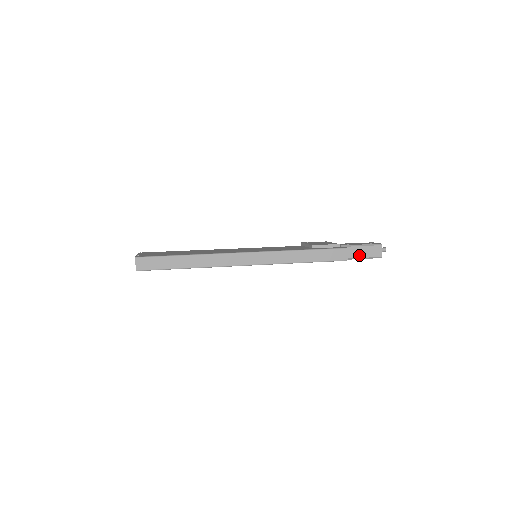
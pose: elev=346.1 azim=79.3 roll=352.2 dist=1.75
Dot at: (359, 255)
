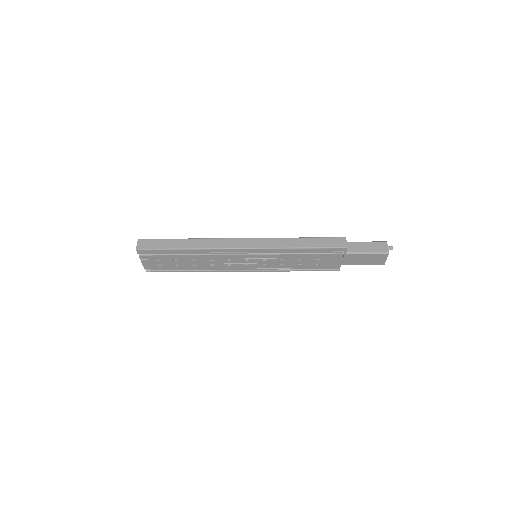
Dot at: (362, 250)
